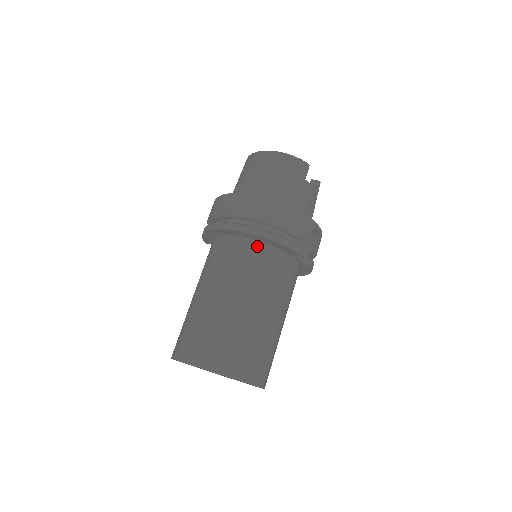
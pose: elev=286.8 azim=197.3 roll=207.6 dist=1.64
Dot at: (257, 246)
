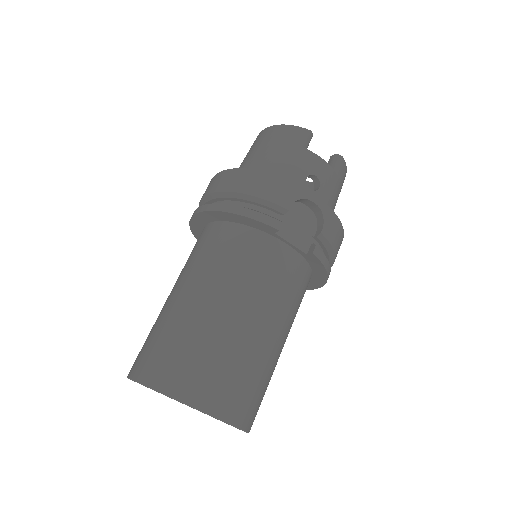
Dot at: (225, 228)
